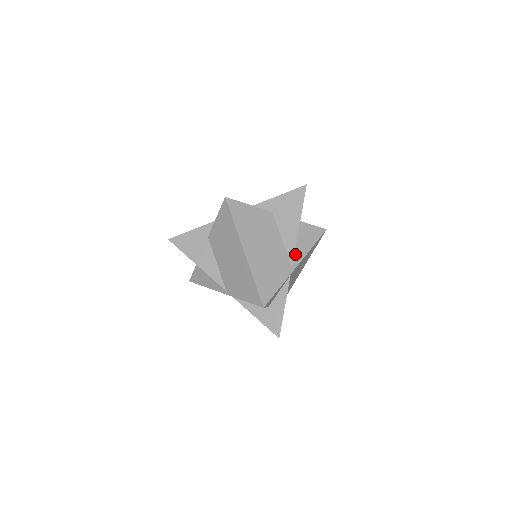
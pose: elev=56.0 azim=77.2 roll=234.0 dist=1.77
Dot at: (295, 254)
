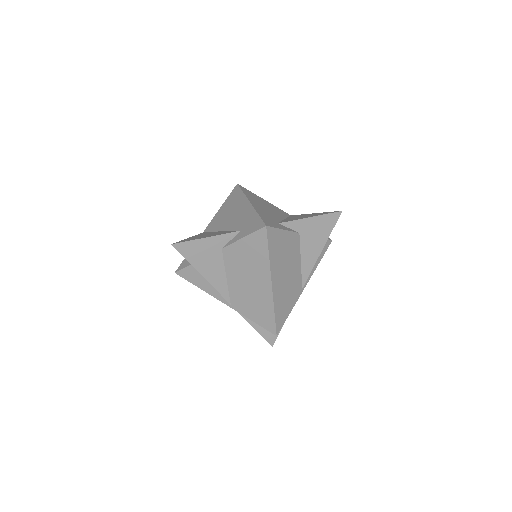
Dot at: occluded
